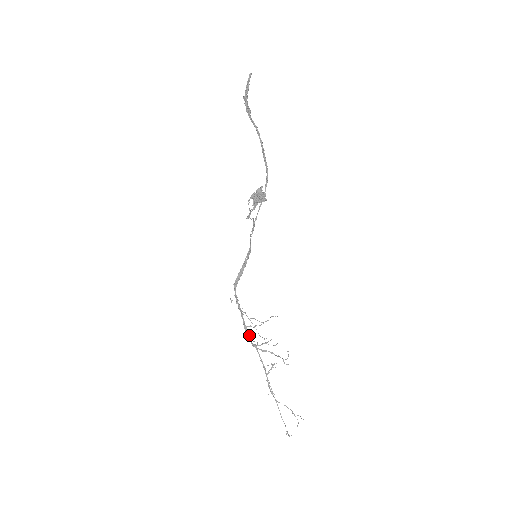
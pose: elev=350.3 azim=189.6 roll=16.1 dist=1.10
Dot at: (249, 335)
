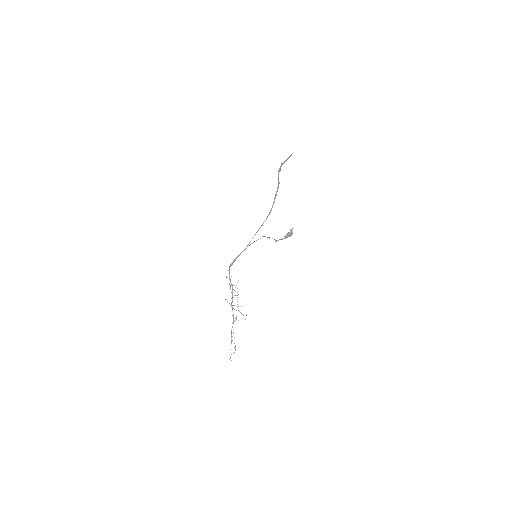
Dot at: occluded
